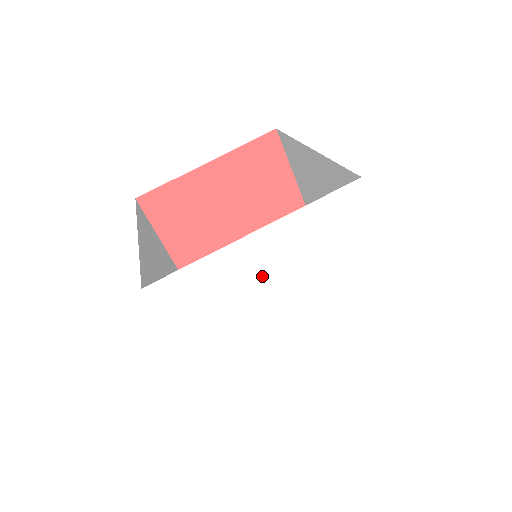
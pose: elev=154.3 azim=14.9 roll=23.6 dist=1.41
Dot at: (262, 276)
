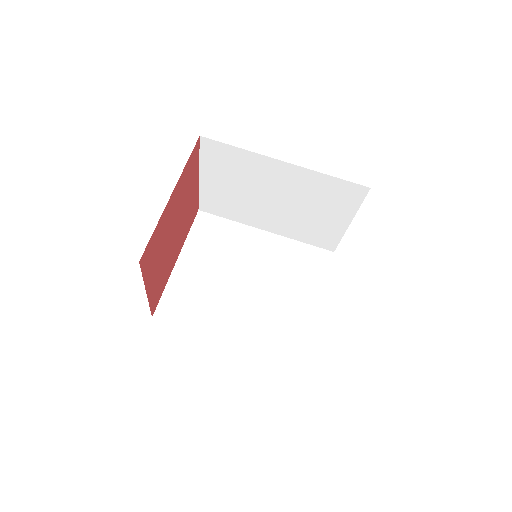
Dot at: occluded
